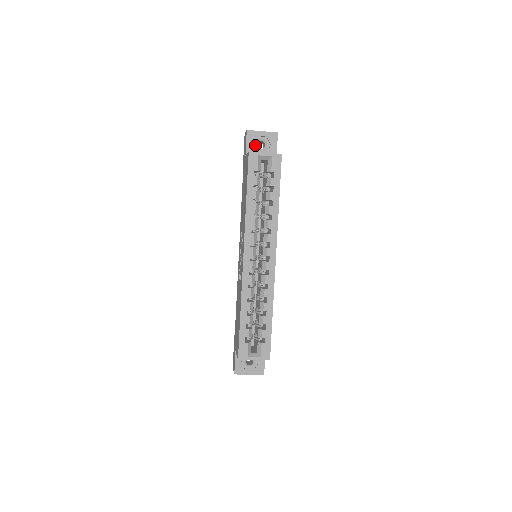
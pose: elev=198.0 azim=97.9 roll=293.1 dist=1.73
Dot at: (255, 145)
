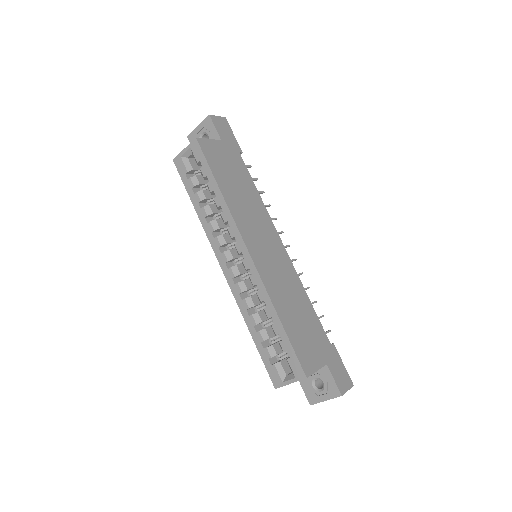
Dot at: occluded
